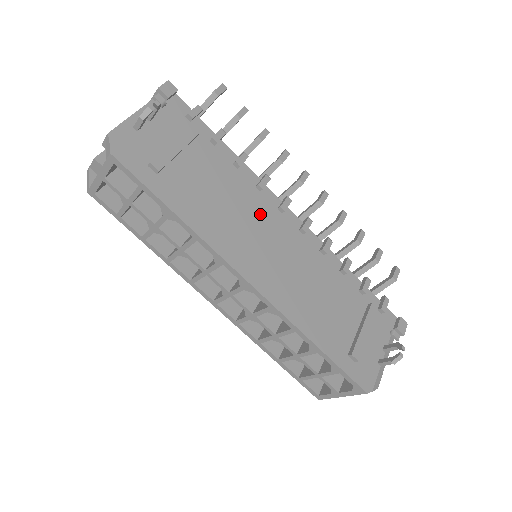
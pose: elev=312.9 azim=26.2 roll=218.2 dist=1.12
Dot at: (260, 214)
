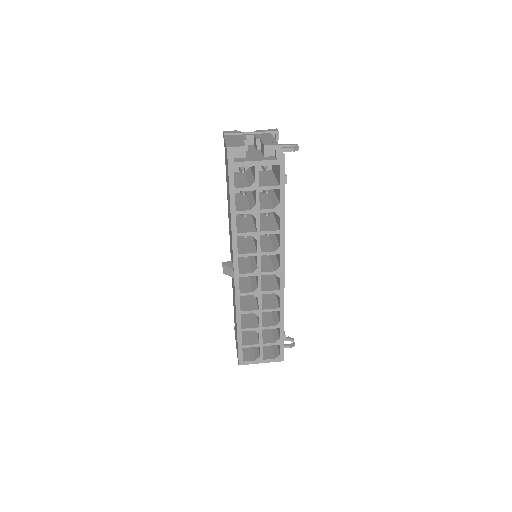
Dot at: occluded
